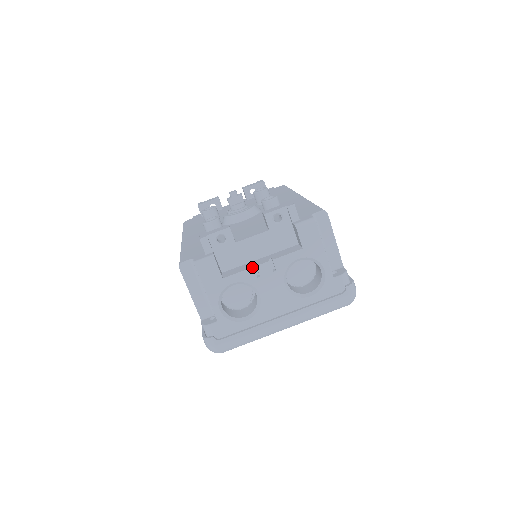
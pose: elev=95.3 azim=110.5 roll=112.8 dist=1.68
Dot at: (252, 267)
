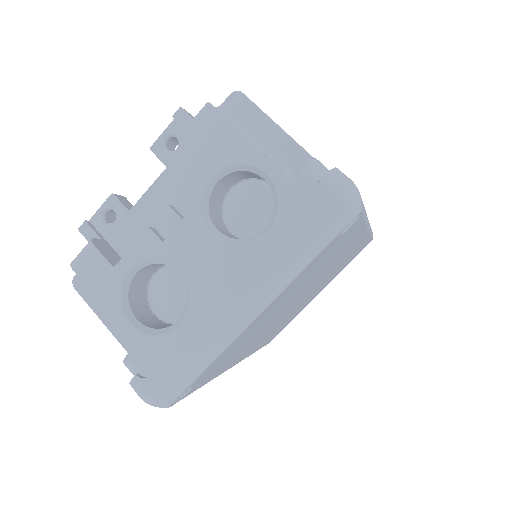
Dot at: occluded
